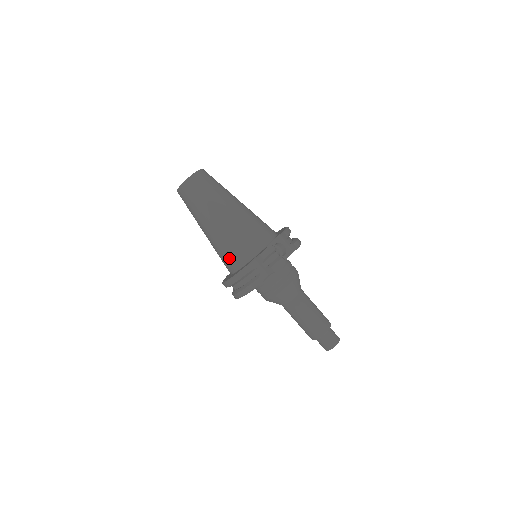
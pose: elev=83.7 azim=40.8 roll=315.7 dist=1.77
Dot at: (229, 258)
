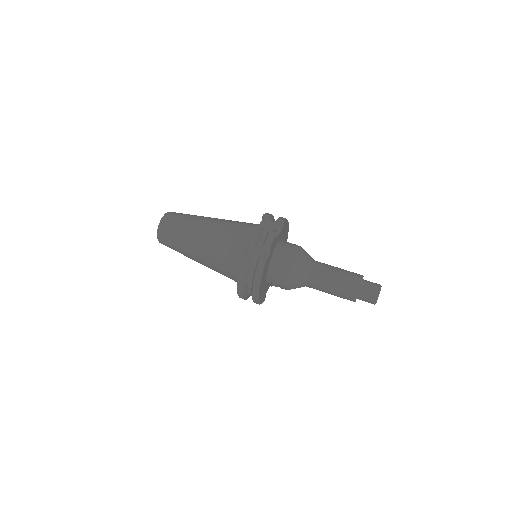
Dot at: (228, 265)
